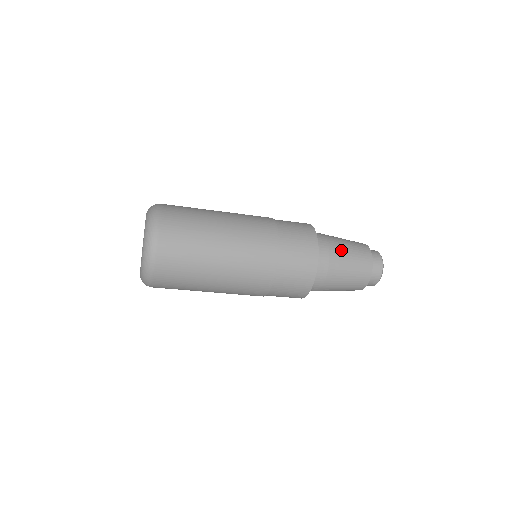
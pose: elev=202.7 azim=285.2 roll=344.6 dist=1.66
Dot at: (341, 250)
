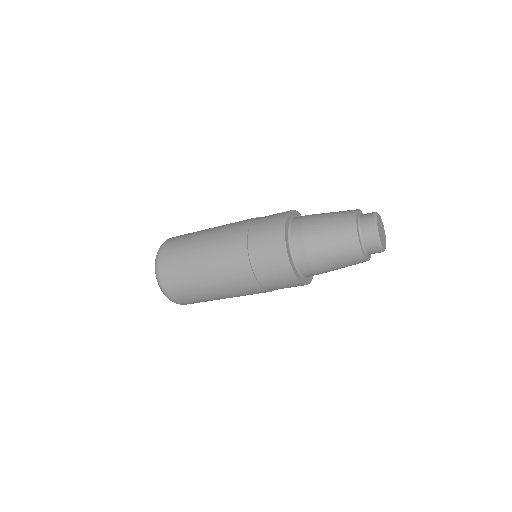
Dot at: (319, 244)
